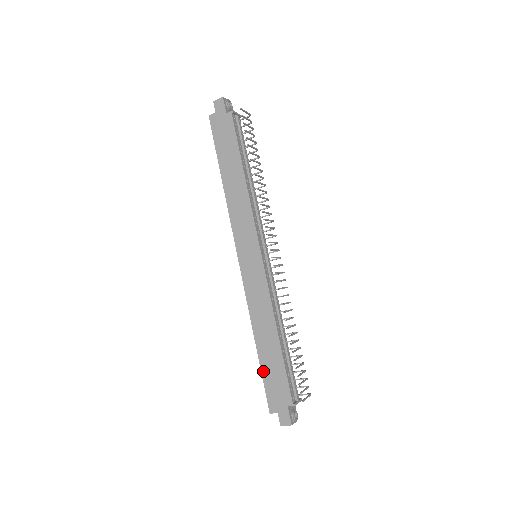
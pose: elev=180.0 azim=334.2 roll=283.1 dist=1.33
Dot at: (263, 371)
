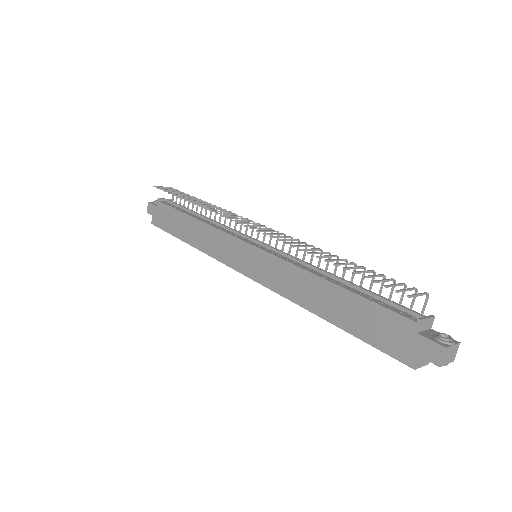
Dot at: (357, 334)
